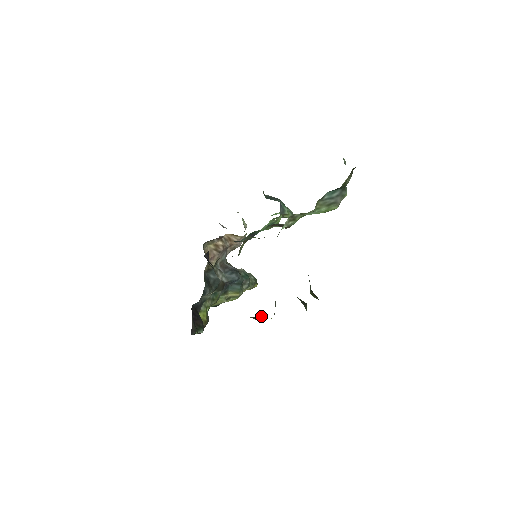
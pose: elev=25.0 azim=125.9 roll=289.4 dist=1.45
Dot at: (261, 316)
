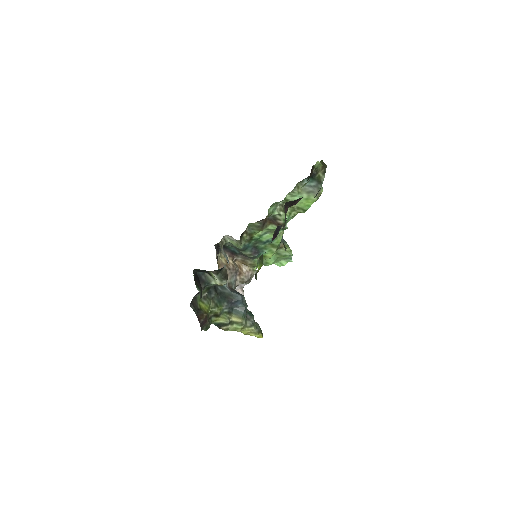
Dot at: occluded
